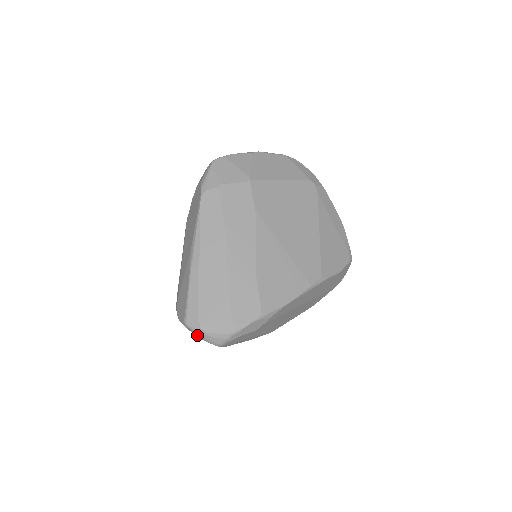
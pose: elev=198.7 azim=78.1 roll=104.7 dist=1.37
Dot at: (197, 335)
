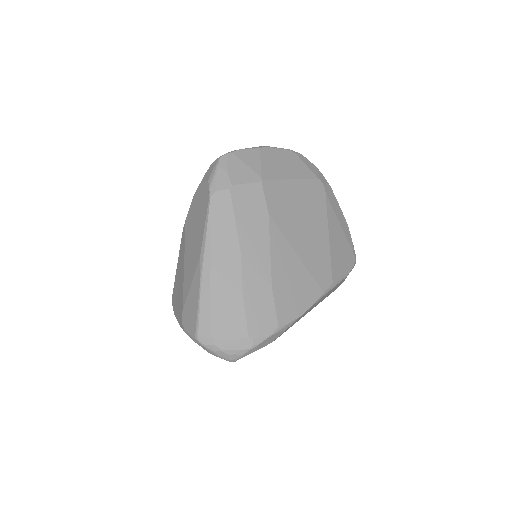
Dot at: (209, 351)
